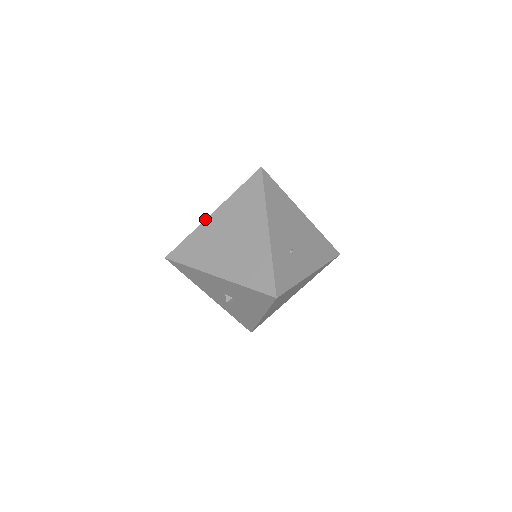
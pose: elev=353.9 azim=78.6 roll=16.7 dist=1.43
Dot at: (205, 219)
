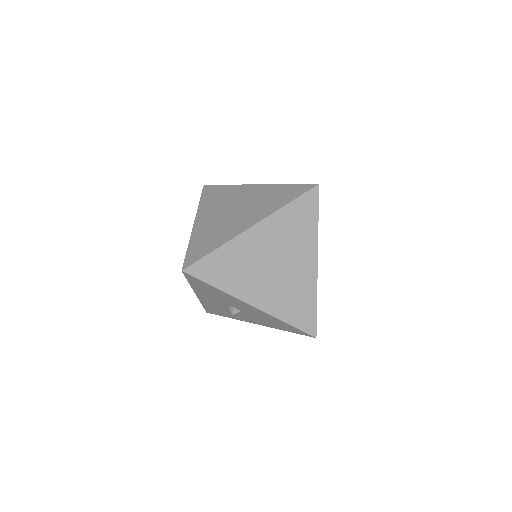
Dot at: (243, 232)
